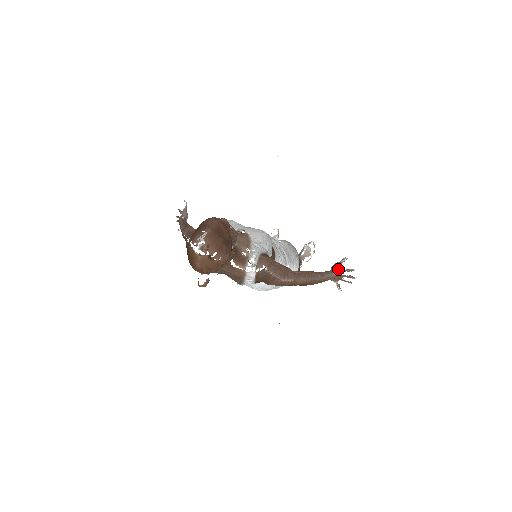
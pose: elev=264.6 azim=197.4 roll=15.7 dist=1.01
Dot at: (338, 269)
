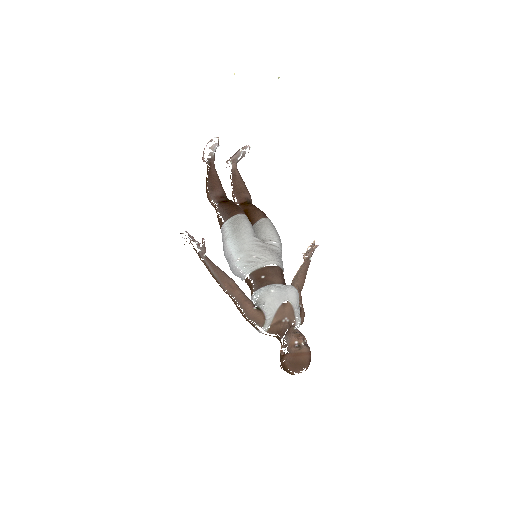
Dot at: occluded
